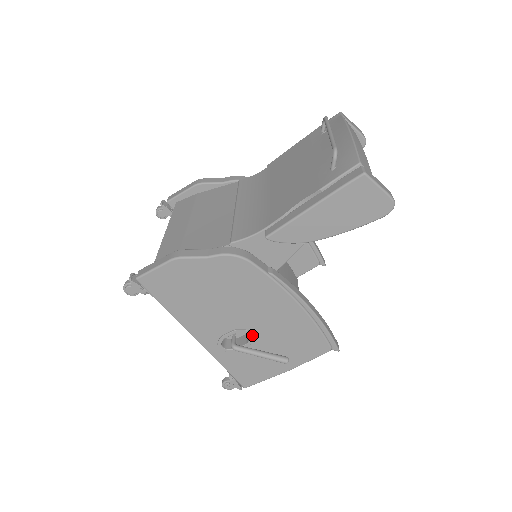
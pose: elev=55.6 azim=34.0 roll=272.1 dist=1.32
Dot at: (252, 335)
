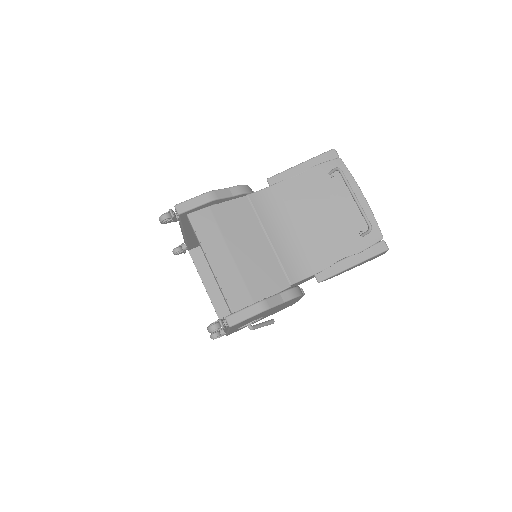
Dot at: occluded
